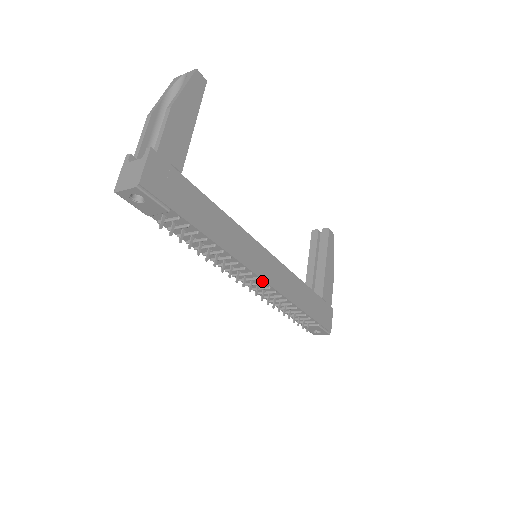
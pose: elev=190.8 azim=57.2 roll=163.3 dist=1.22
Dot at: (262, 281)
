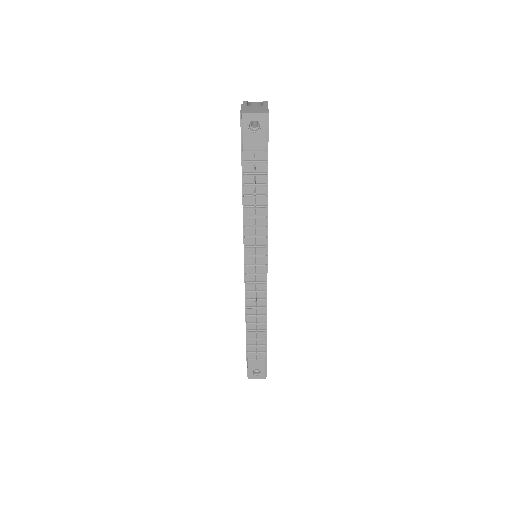
Dot at: (265, 271)
